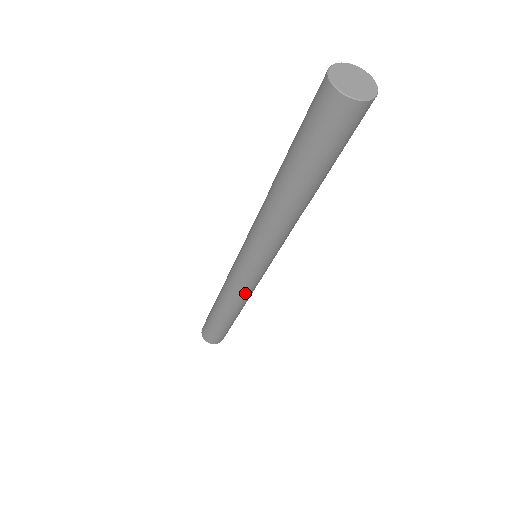
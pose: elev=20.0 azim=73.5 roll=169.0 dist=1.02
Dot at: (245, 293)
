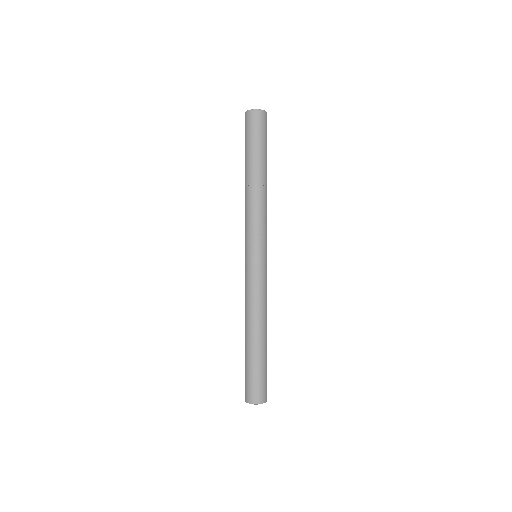
Dot at: (257, 292)
